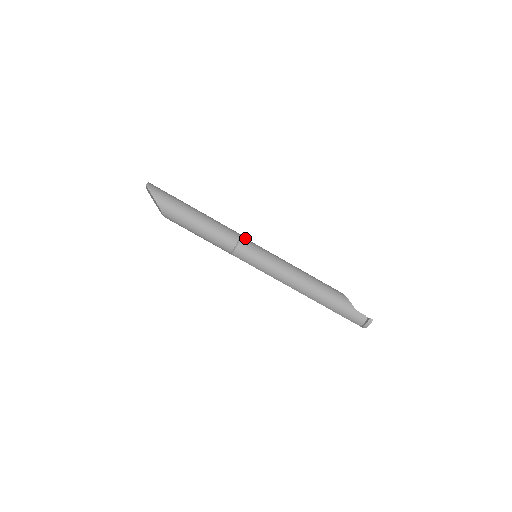
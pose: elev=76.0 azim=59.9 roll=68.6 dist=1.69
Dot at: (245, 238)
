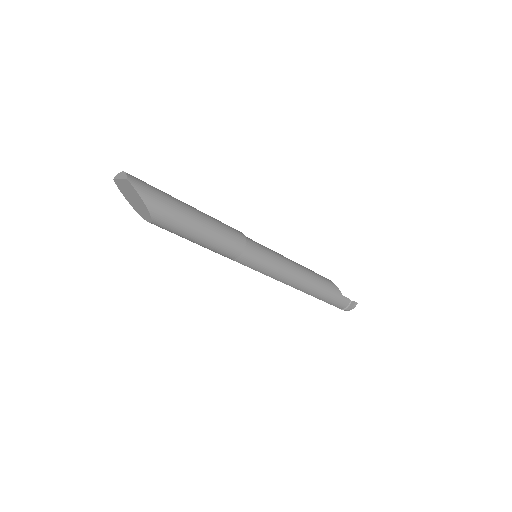
Dot at: occluded
